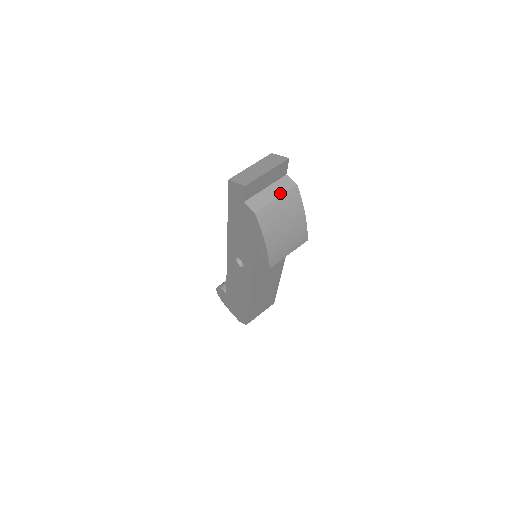
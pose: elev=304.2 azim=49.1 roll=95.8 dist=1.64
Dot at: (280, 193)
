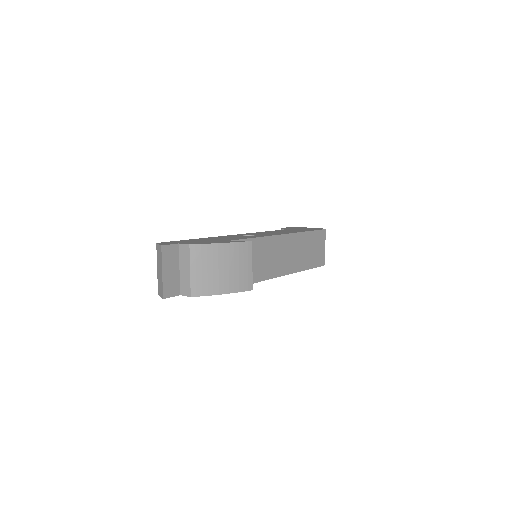
Dot at: (188, 264)
